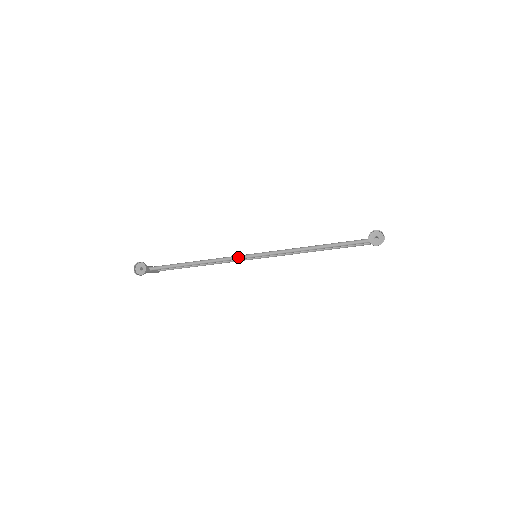
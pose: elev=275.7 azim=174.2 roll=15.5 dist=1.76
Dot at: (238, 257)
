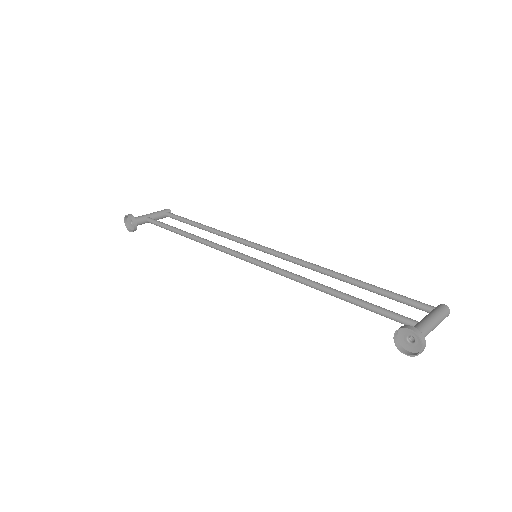
Dot at: (229, 253)
